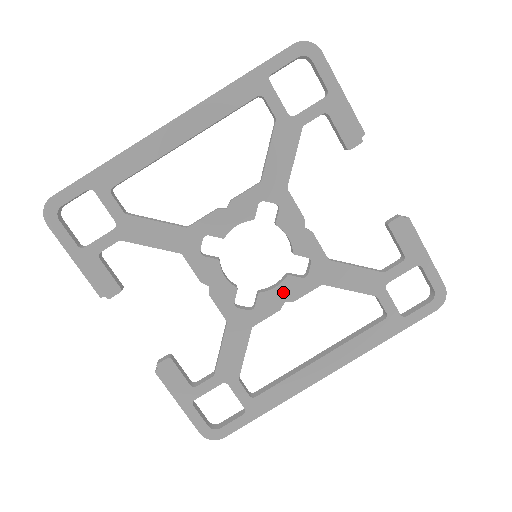
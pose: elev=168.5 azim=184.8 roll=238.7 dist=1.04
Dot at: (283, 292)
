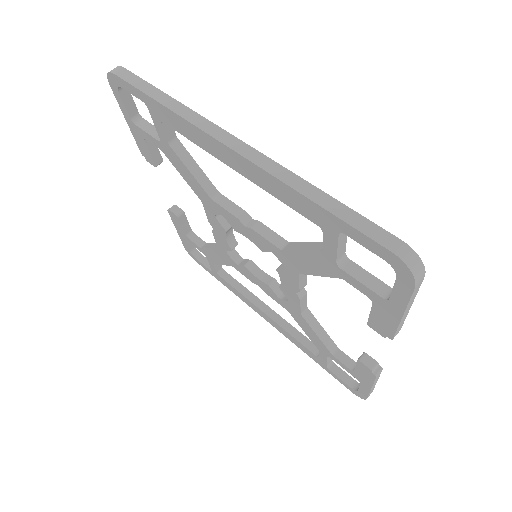
Dot at: (260, 283)
